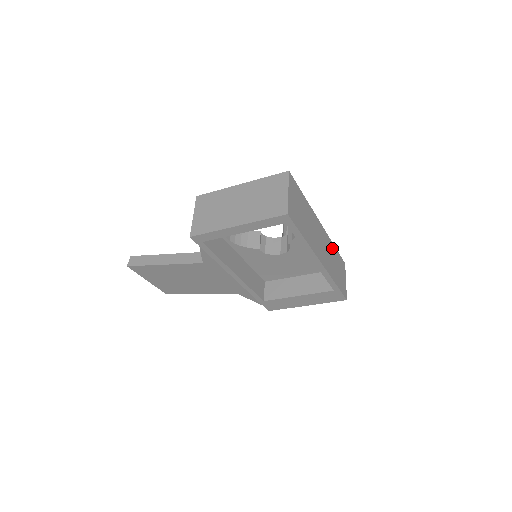
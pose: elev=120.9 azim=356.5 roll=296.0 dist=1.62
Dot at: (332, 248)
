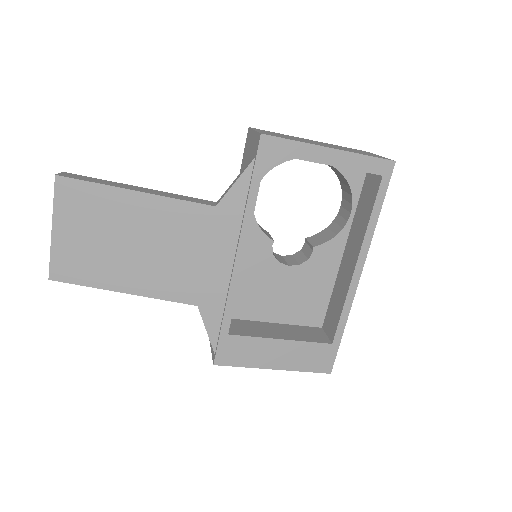
Dot at: occluded
